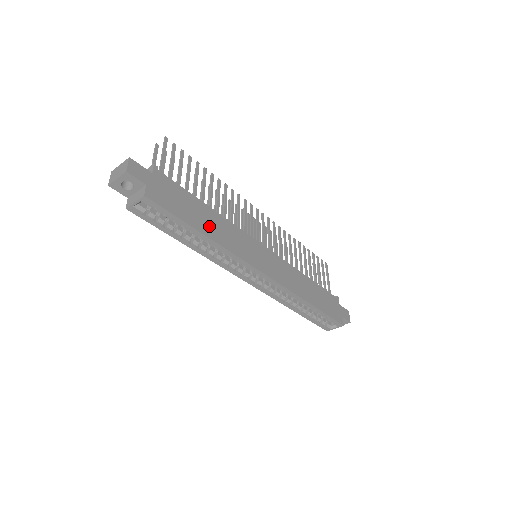
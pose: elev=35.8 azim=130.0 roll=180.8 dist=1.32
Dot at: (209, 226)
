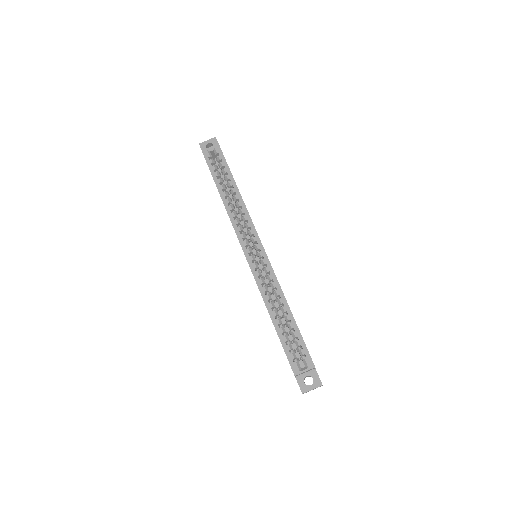
Dot at: occluded
